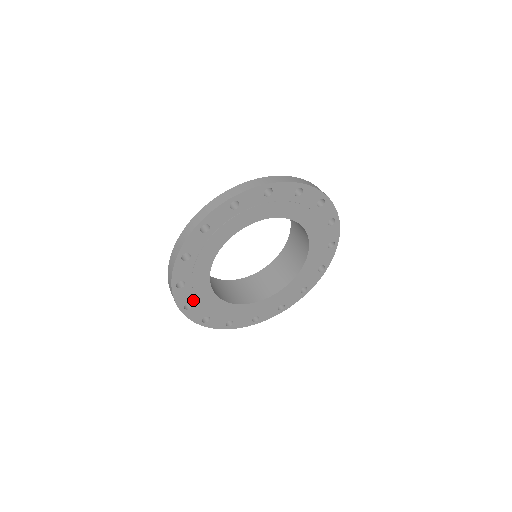
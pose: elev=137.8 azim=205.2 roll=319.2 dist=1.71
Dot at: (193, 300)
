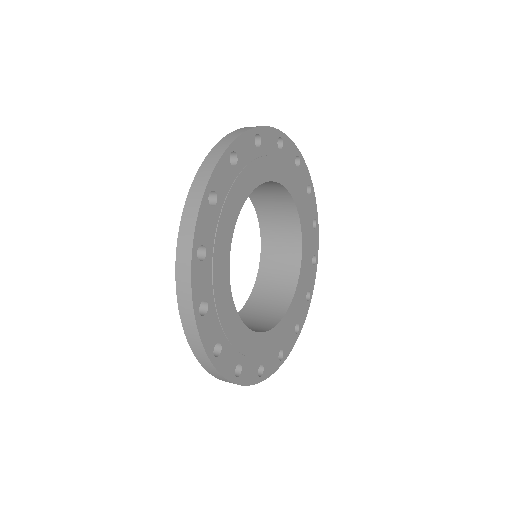
Dot at: (220, 199)
